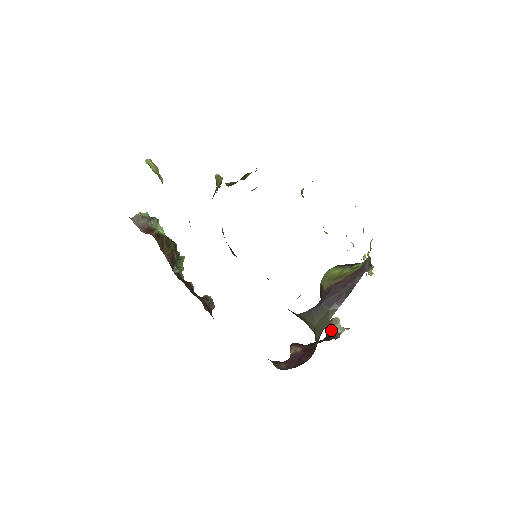
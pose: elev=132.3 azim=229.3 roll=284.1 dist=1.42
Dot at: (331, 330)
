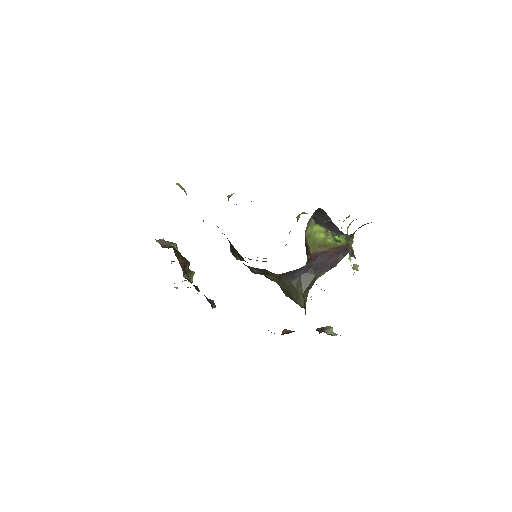
Dot at: (324, 332)
